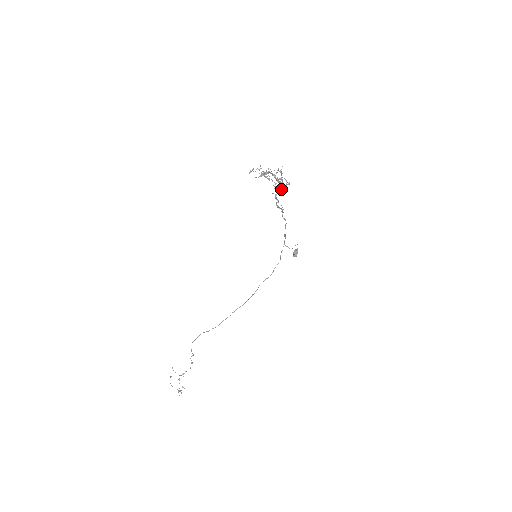
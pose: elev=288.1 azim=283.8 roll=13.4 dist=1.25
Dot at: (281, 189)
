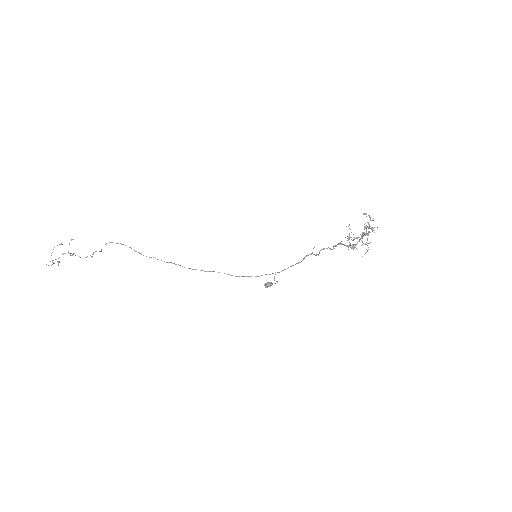
Dot at: occluded
